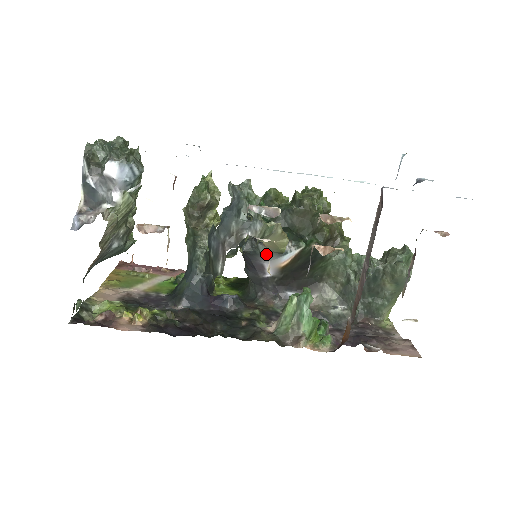
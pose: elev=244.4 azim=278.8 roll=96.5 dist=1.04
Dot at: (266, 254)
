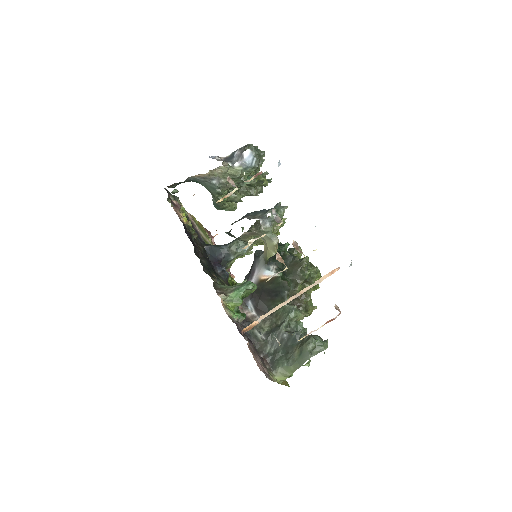
Dot at: (261, 260)
